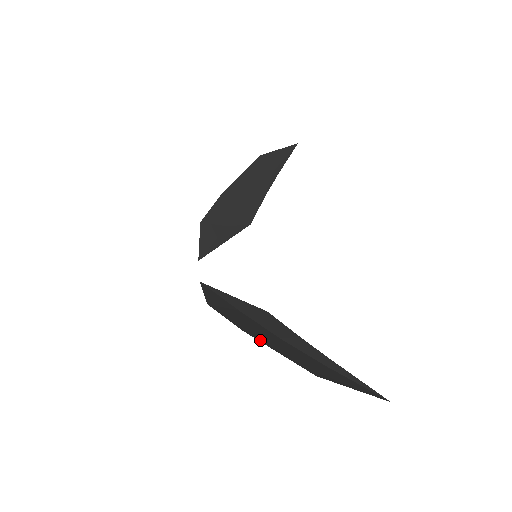
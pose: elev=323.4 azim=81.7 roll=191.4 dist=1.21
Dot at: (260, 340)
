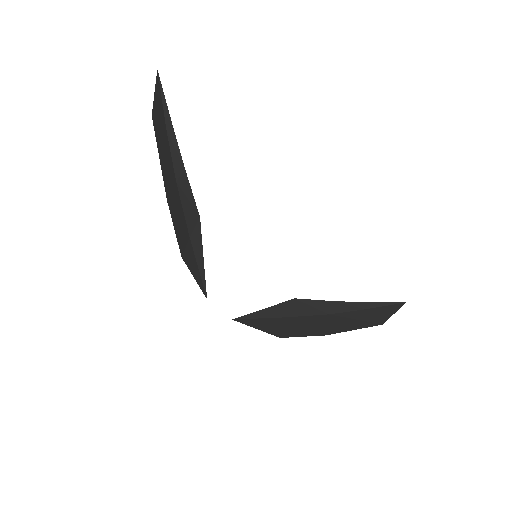
Dot at: (339, 331)
